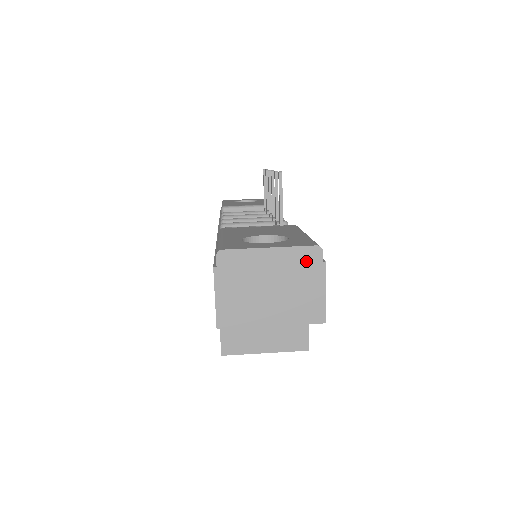
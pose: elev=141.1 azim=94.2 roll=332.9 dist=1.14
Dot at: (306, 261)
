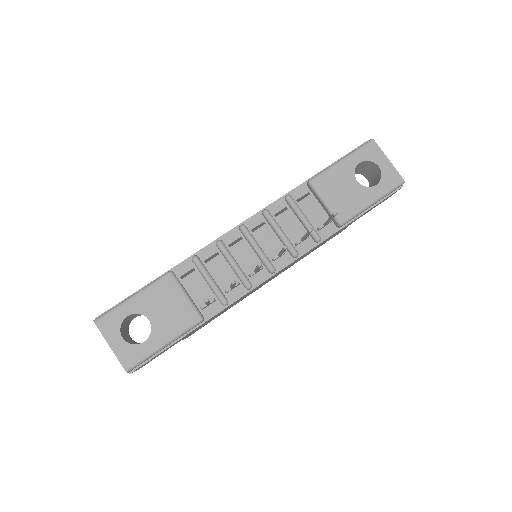
Dot at: occluded
